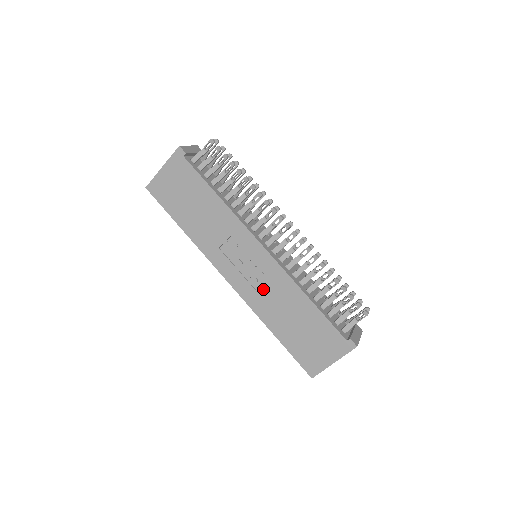
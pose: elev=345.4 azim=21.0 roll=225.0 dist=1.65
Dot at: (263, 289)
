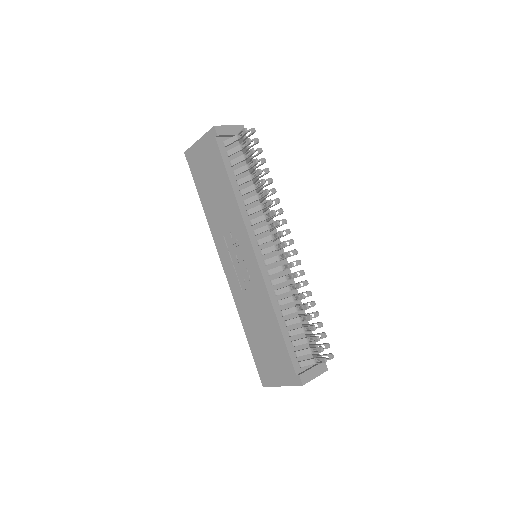
Dot at: (246, 291)
